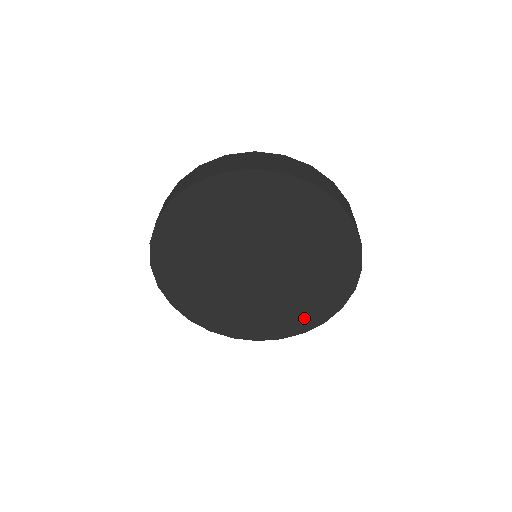
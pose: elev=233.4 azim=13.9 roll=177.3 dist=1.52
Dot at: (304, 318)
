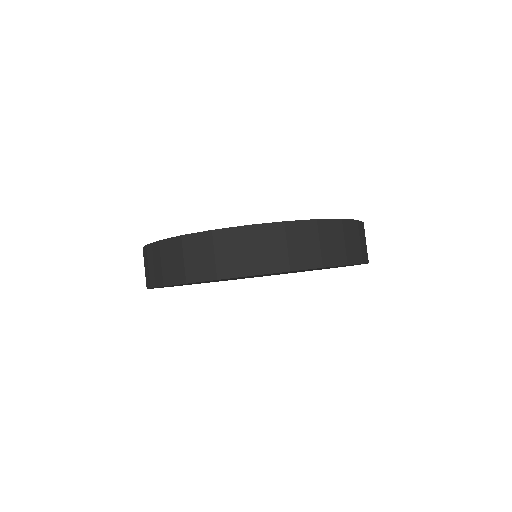
Dot at: occluded
